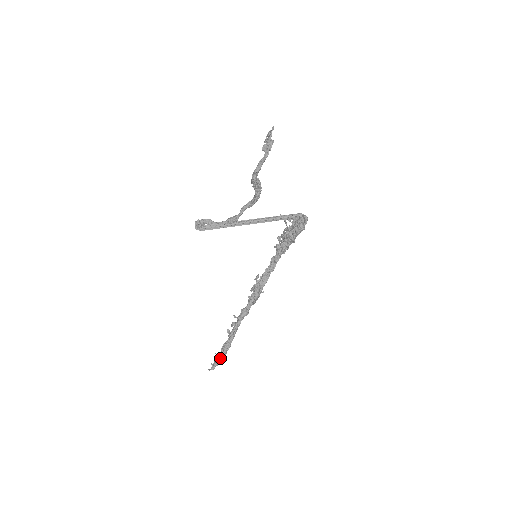
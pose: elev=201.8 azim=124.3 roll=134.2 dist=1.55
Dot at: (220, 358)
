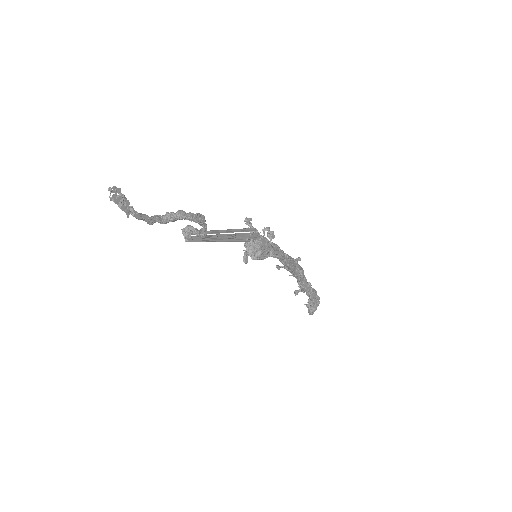
Dot at: (310, 309)
